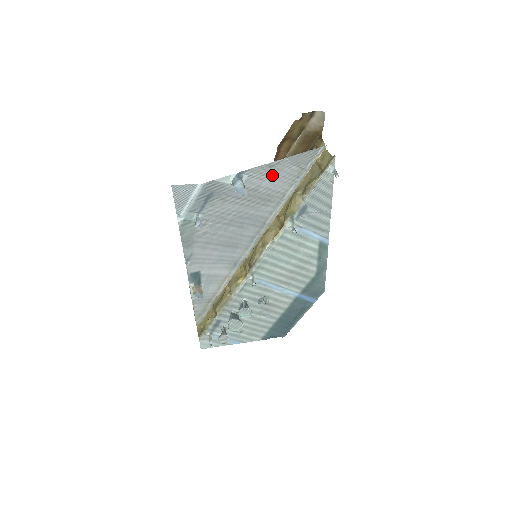
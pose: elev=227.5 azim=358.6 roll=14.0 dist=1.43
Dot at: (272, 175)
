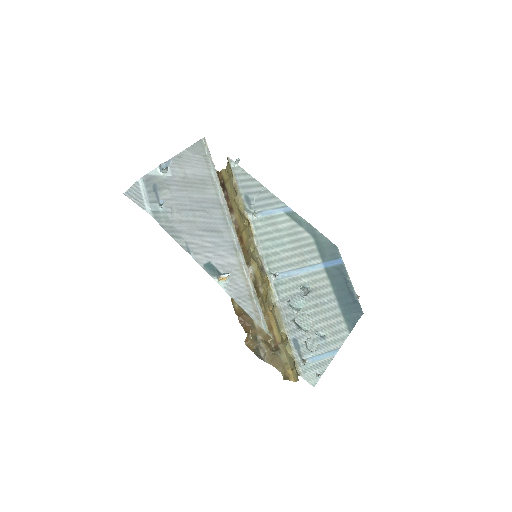
Dot at: (187, 164)
